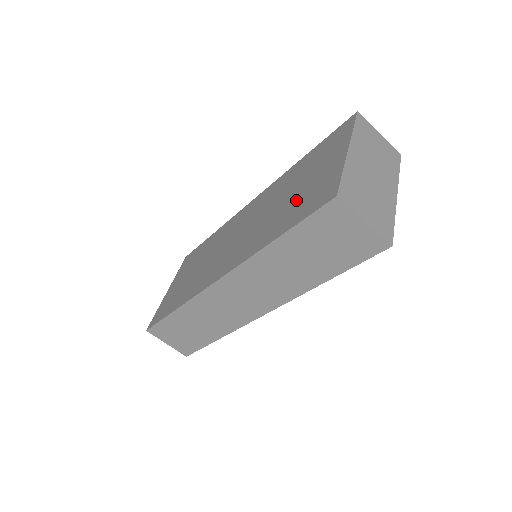
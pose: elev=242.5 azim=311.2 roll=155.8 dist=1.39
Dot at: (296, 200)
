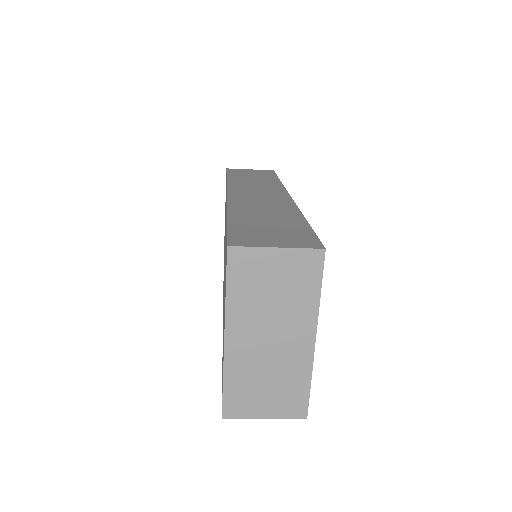
Dot at: occluded
